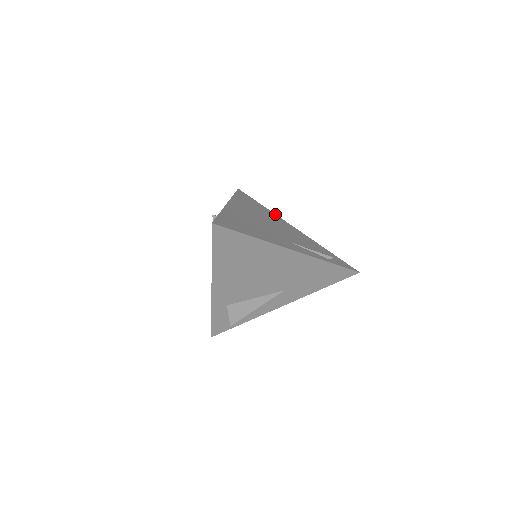
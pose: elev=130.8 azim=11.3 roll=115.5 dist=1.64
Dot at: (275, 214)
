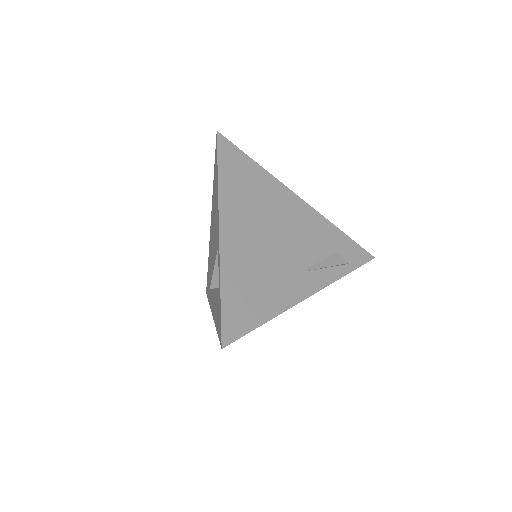
Dot at: (273, 177)
